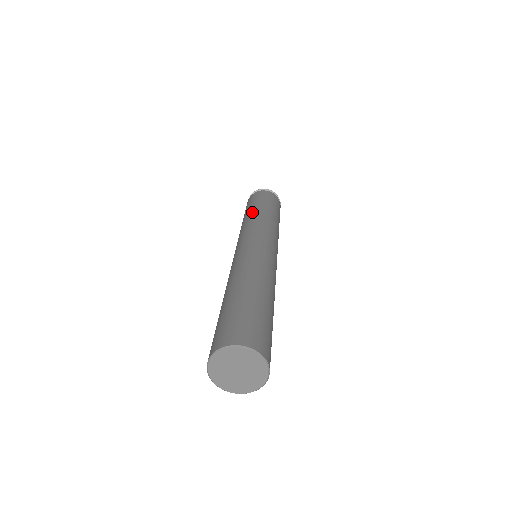
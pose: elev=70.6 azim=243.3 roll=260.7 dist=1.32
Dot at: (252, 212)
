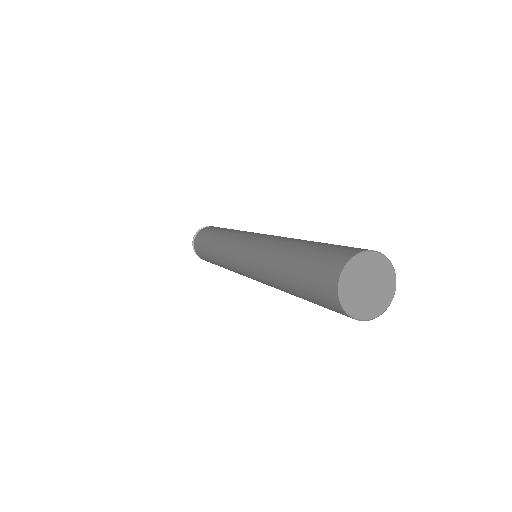
Dot at: occluded
